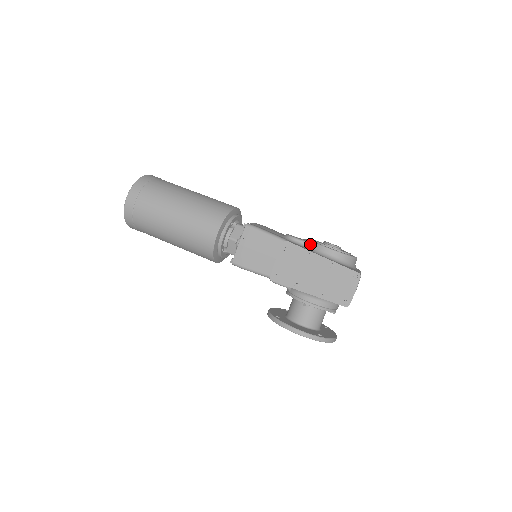
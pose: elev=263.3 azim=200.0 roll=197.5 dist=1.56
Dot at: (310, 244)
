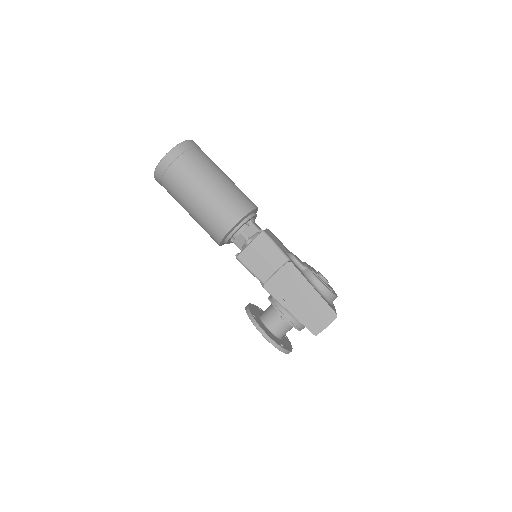
Dot at: (307, 271)
